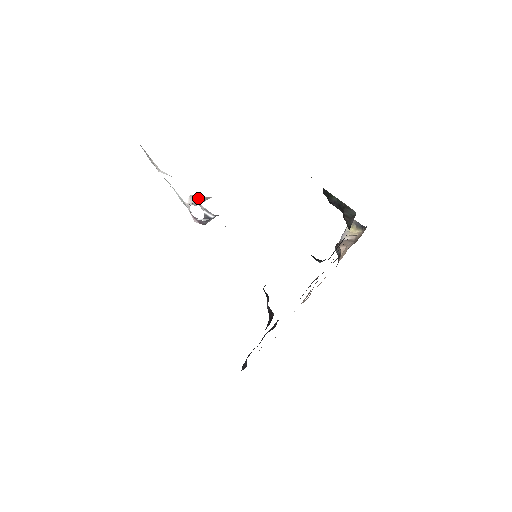
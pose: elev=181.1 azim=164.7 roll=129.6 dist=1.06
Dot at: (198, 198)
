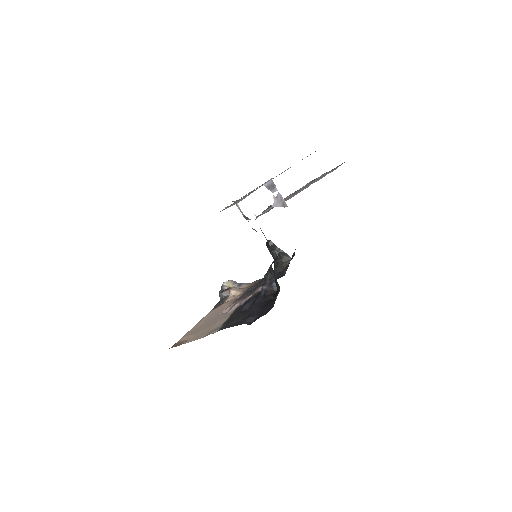
Dot at: occluded
